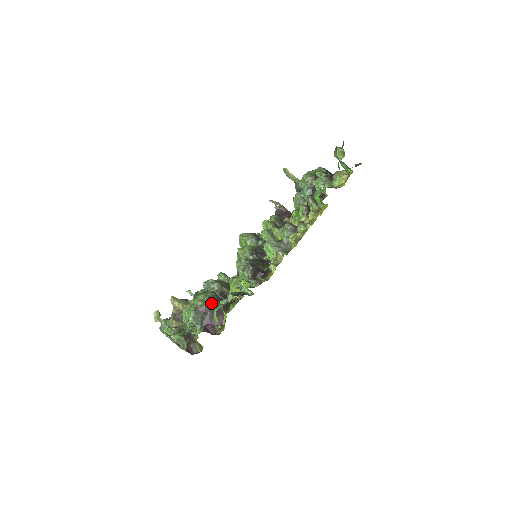
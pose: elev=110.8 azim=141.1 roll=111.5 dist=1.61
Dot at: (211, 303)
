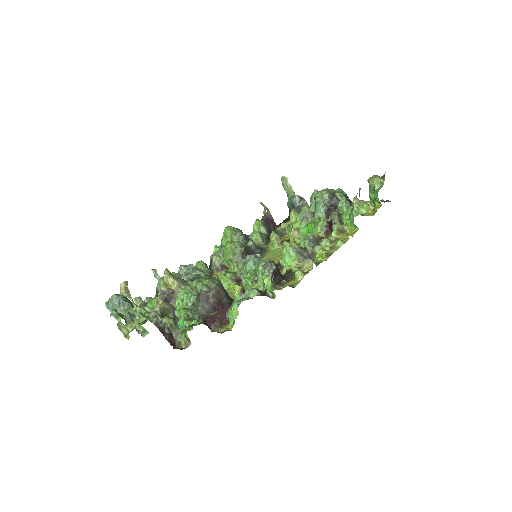
Dot at: (218, 293)
